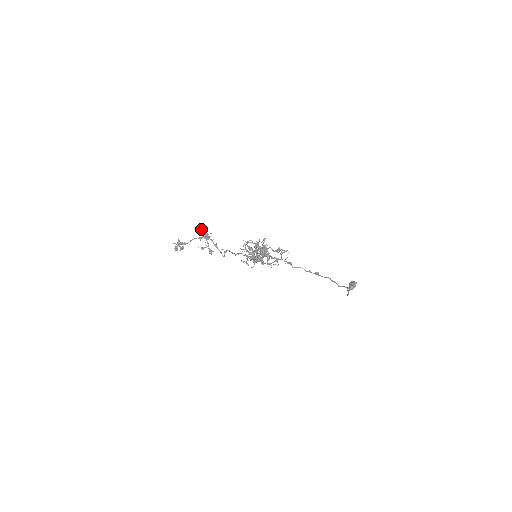
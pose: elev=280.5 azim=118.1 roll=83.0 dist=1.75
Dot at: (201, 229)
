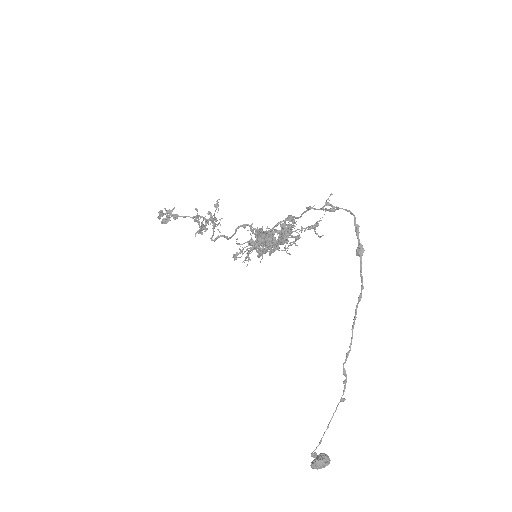
Dot at: (217, 202)
